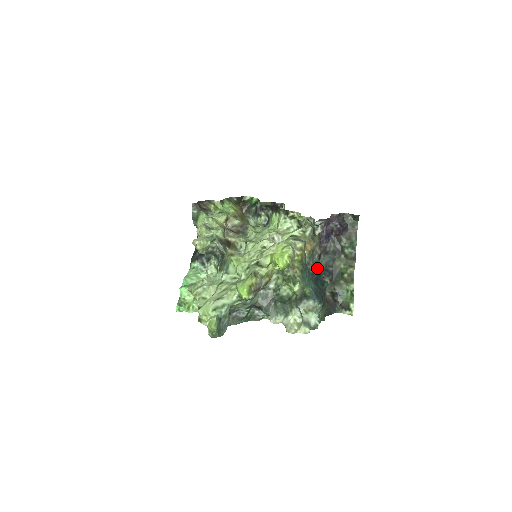
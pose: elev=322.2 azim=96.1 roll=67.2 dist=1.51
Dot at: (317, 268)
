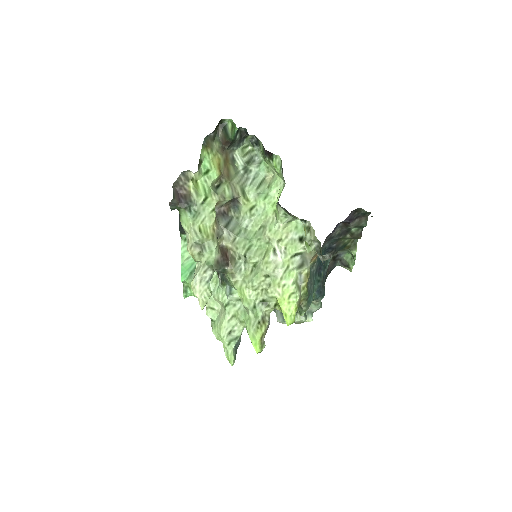
Dot at: occluded
